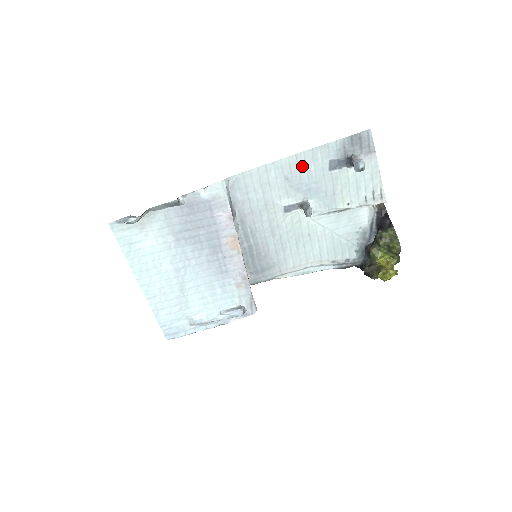
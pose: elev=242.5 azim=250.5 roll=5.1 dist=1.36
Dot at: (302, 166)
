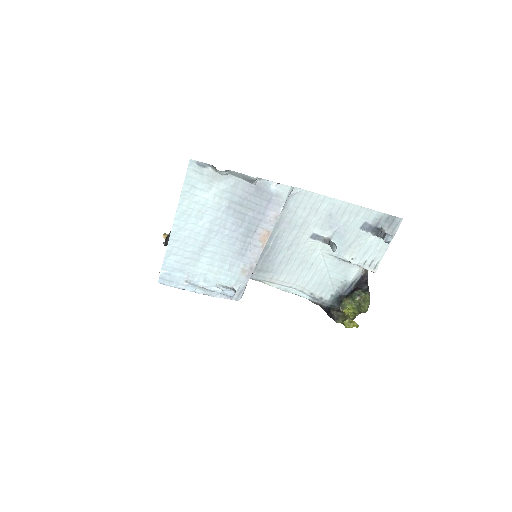
Dot at: (347, 213)
